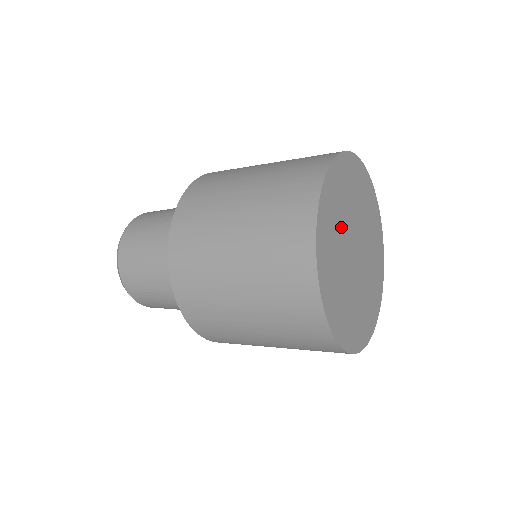
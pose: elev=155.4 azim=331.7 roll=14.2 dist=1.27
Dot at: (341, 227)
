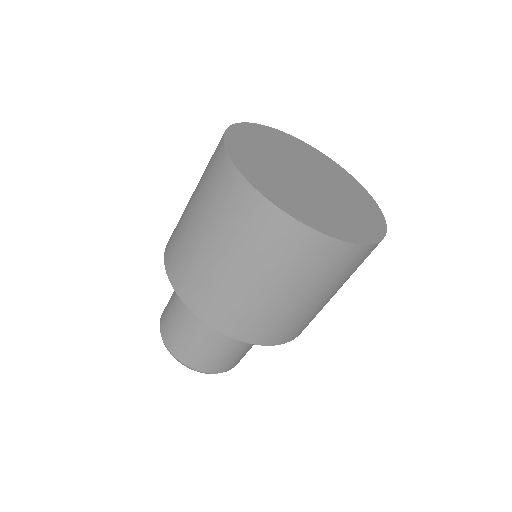
Dot at: (278, 151)
